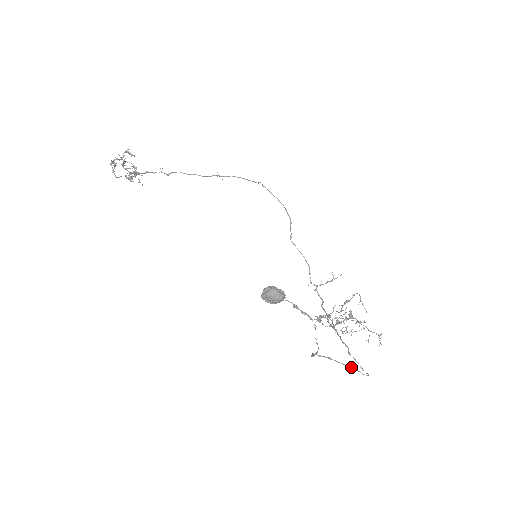
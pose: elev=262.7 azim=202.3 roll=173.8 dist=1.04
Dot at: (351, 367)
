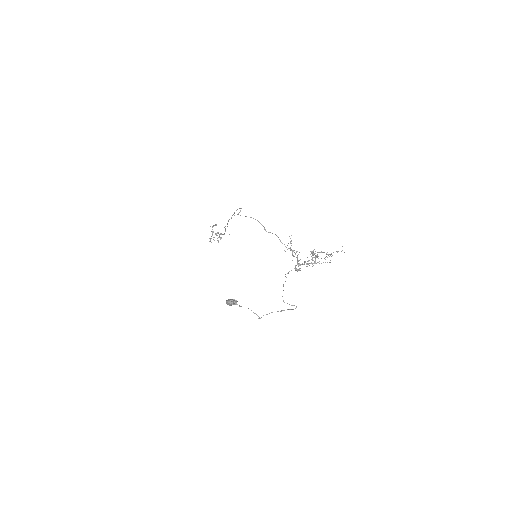
Dot at: (284, 310)
